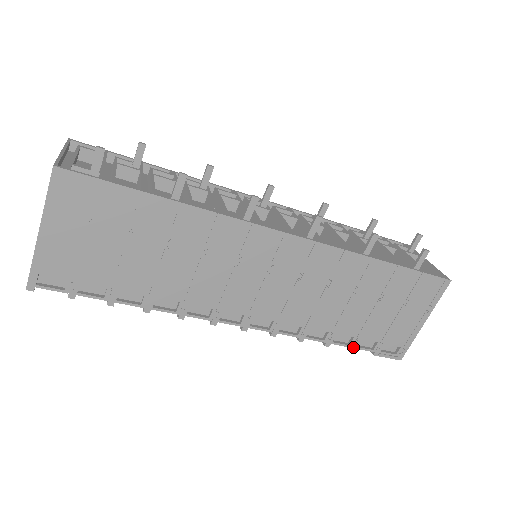
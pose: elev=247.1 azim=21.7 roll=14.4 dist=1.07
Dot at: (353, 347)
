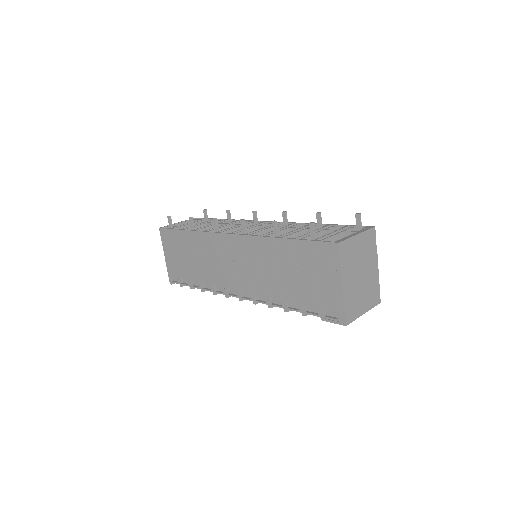
Dot at: (303, 312)
